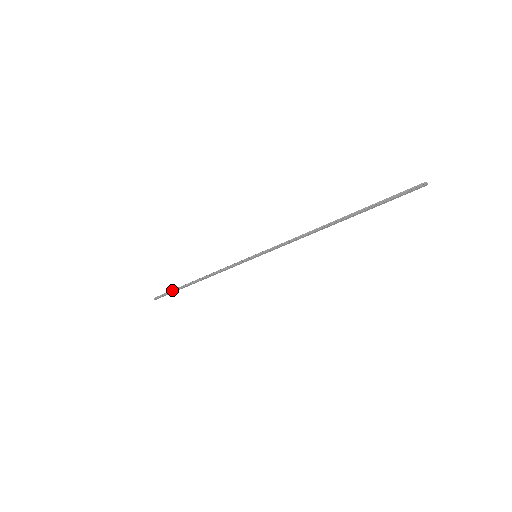
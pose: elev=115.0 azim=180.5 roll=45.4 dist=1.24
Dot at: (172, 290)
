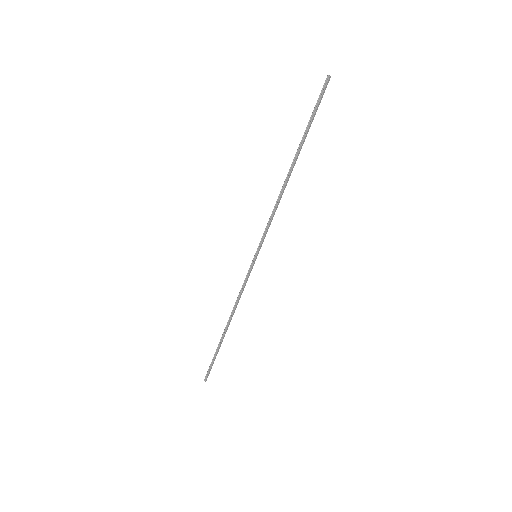
Dot at: (213, 357)
